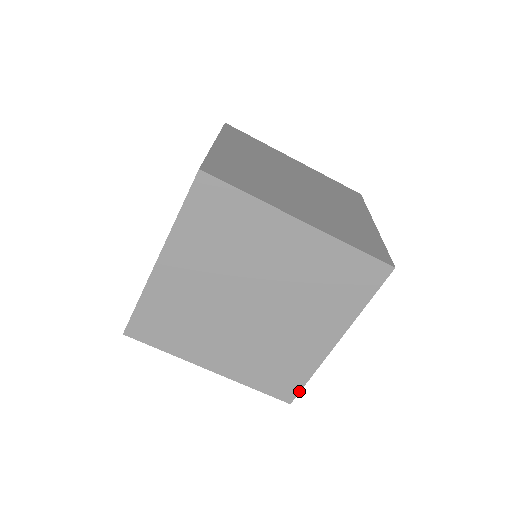
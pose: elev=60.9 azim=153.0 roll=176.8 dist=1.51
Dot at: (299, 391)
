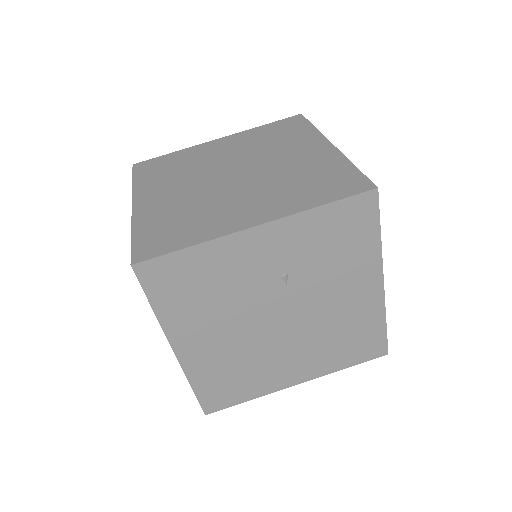
Dot at: (159, 256)
